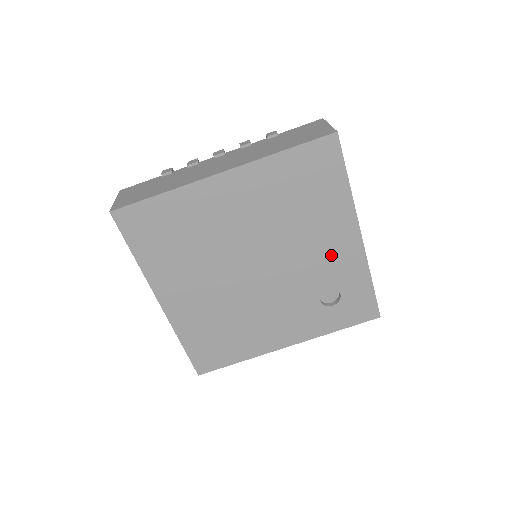
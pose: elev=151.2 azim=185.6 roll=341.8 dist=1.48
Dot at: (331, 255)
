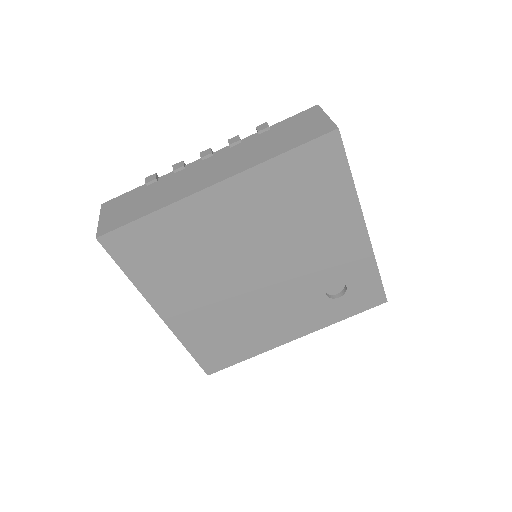
Dot at: (336, 251)
